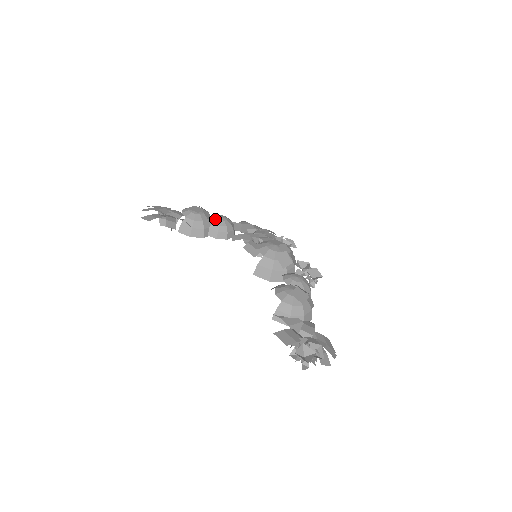
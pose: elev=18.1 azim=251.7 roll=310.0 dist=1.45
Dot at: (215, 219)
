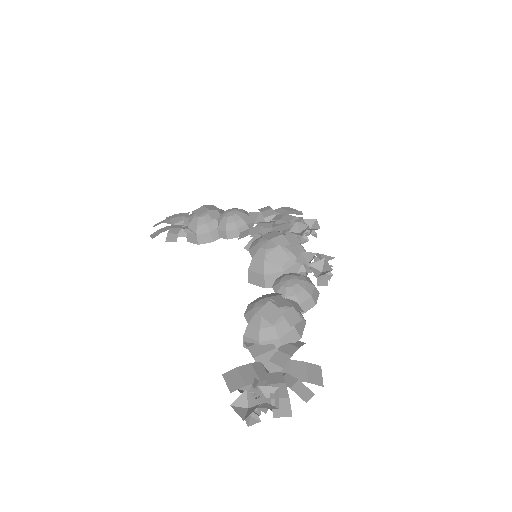
Dot at: (222, 217)
